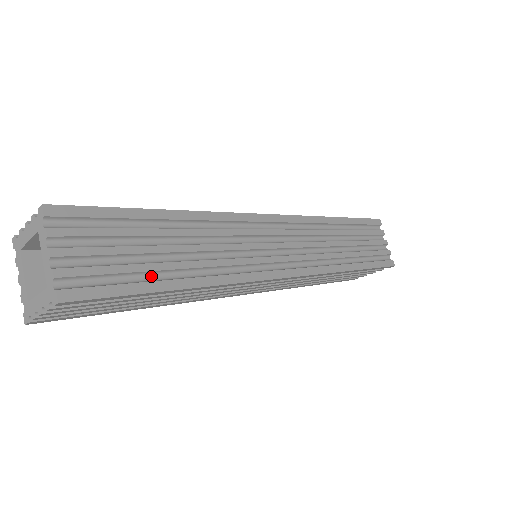
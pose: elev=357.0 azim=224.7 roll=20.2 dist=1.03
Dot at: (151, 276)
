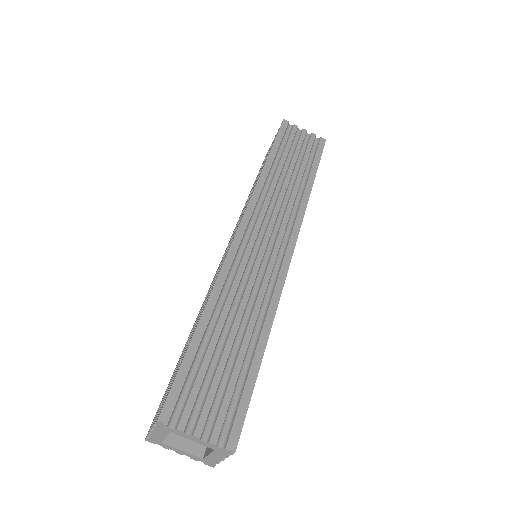
Dot at: occluded
